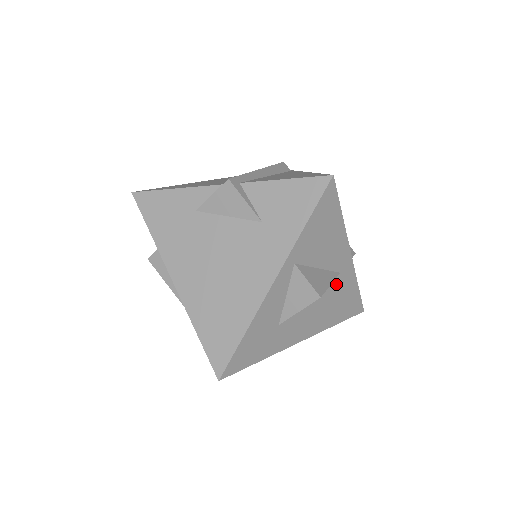
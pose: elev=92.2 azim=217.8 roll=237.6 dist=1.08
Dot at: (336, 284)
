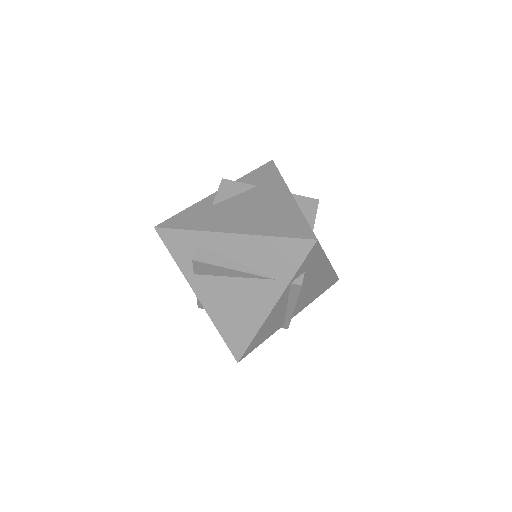
Dot at: occluded
